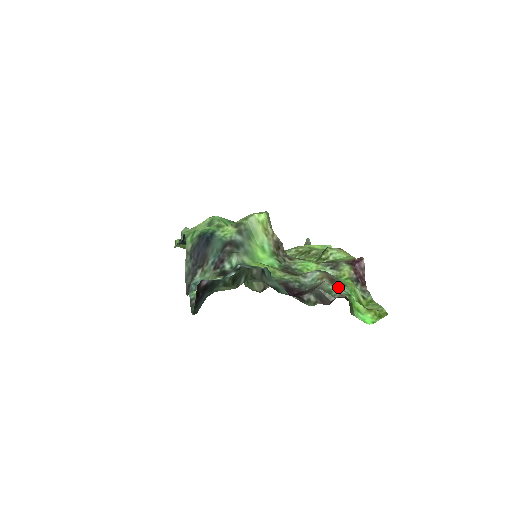
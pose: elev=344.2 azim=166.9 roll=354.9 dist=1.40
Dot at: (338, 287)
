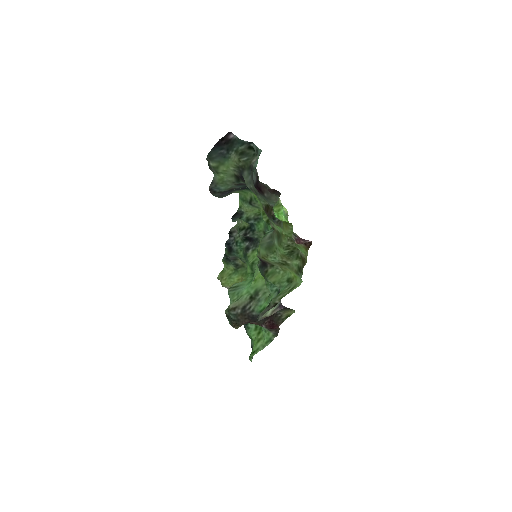
Dot at: occluded
